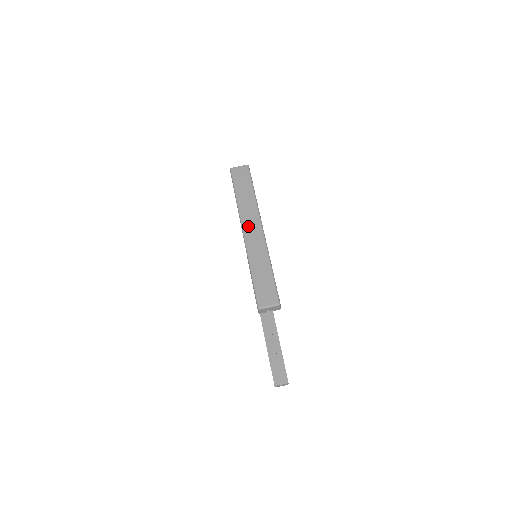
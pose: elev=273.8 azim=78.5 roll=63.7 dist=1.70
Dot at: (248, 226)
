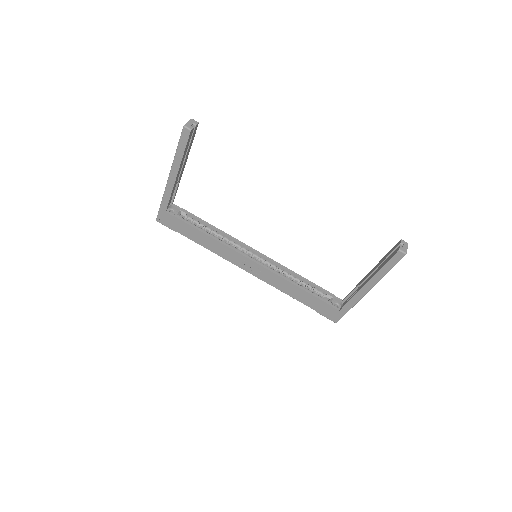
Dot at: occluded
